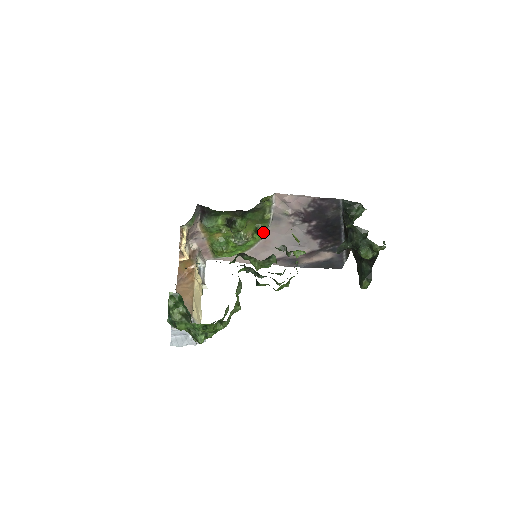
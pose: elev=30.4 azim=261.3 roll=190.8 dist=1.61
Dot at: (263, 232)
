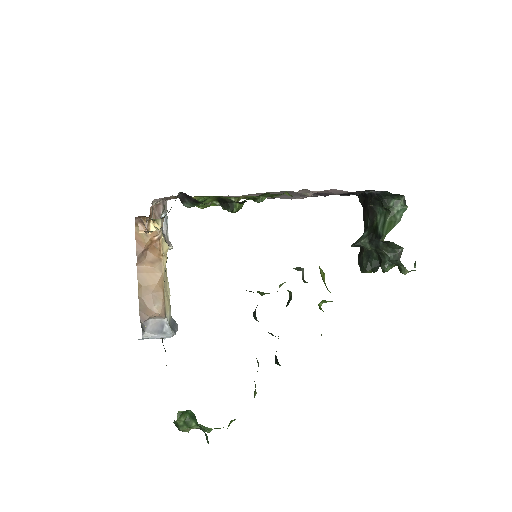
Dot at: occluded
